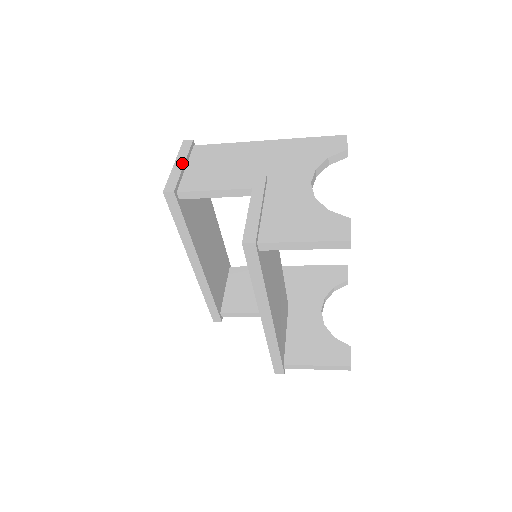
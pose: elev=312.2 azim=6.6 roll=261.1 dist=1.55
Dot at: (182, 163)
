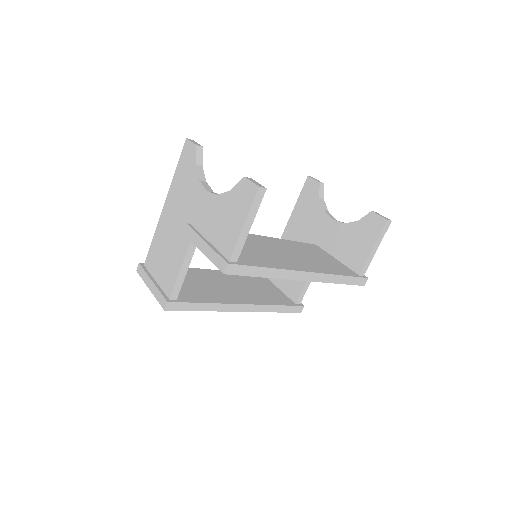
Dot at: (151, 283)
